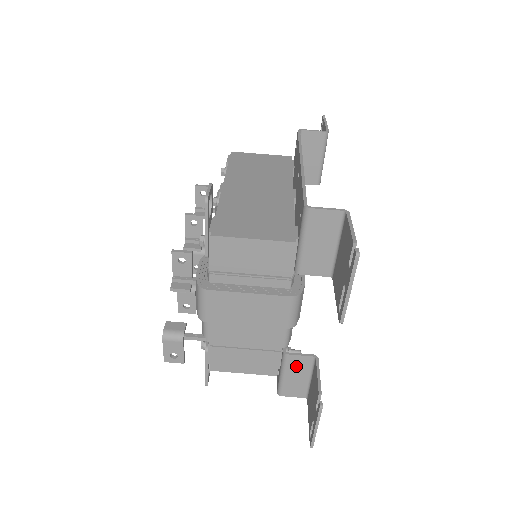
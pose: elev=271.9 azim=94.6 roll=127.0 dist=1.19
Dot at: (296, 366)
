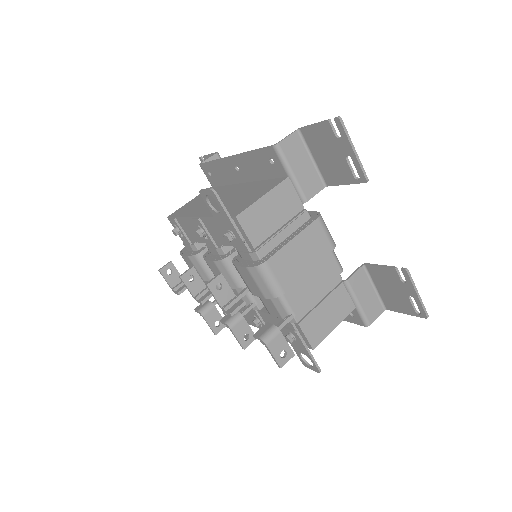
Dot at: (359, 286)
